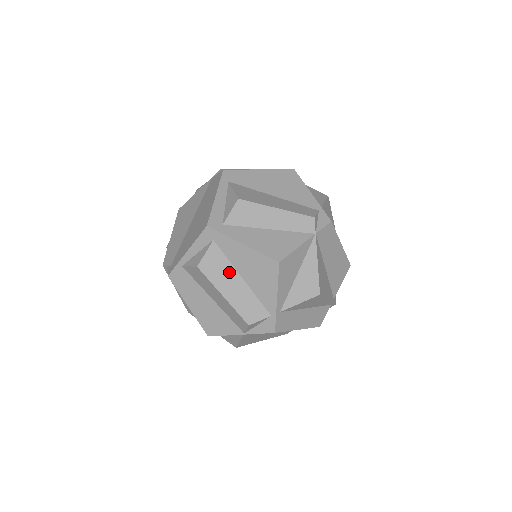
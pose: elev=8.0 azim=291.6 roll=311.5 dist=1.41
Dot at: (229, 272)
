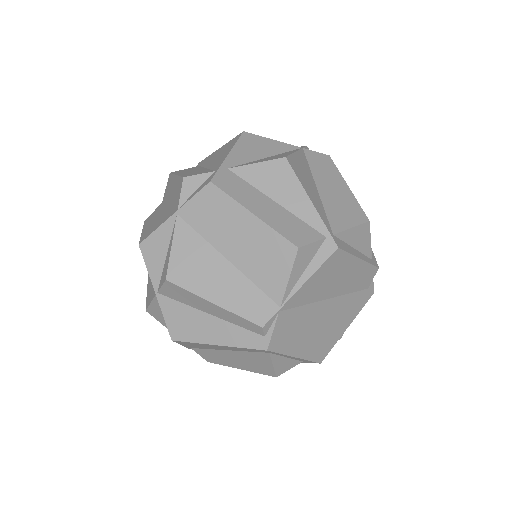
Dot at: (196, 169)
